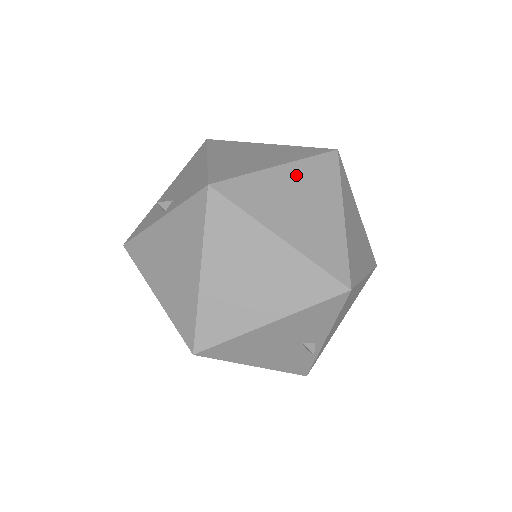
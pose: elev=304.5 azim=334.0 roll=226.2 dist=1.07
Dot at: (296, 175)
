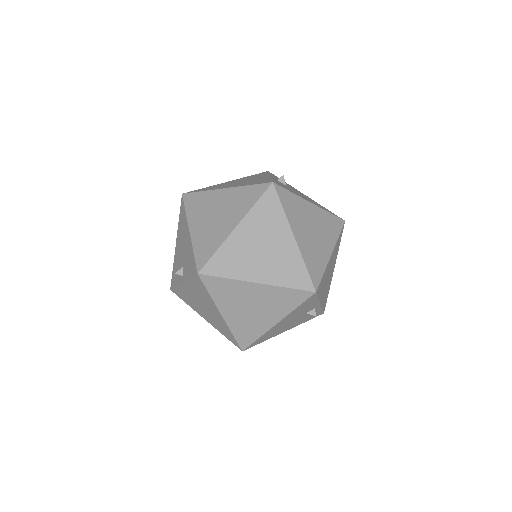
Dot at: (250, 227)
